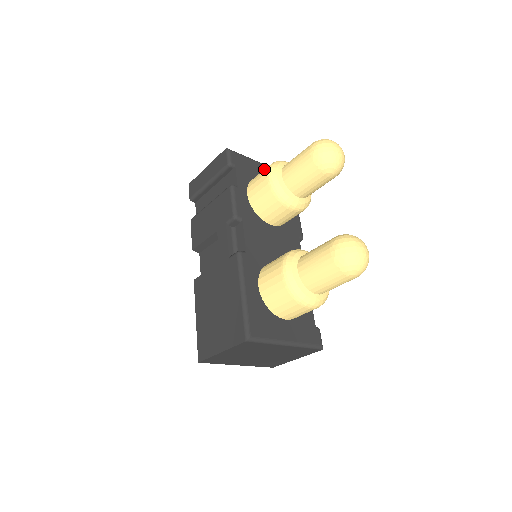
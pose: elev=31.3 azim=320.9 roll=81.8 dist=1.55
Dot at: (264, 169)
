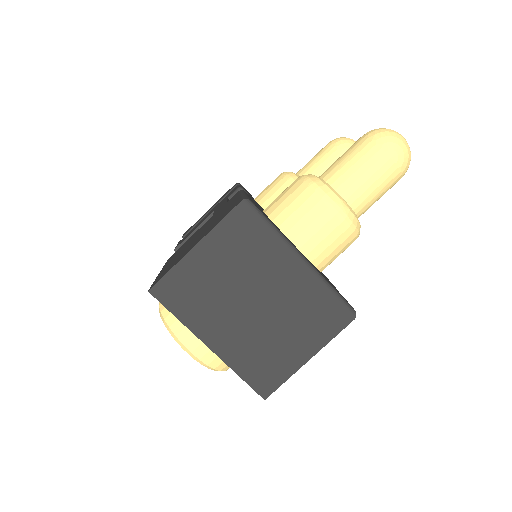
Dot at: occluded
